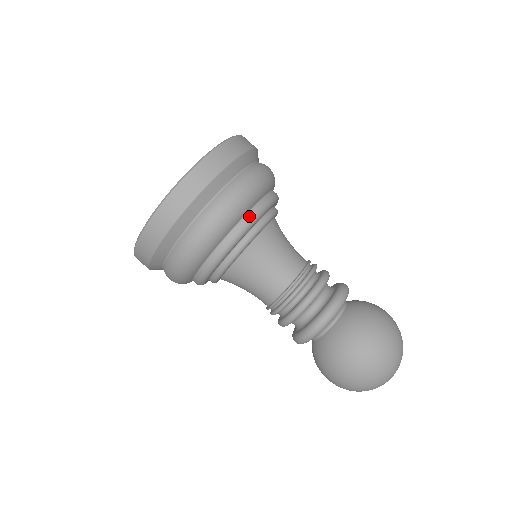
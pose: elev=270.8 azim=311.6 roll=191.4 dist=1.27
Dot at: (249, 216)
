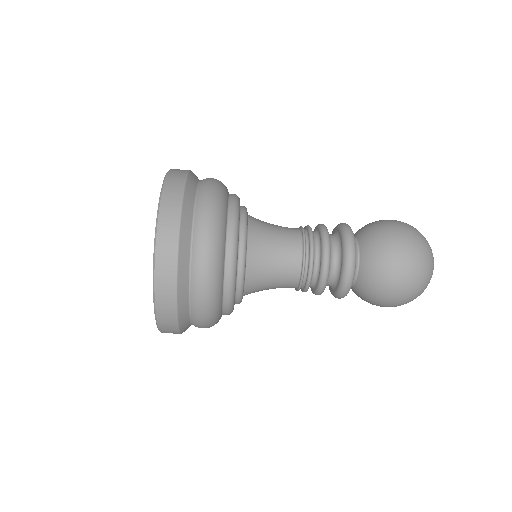
Dot at: occluded
